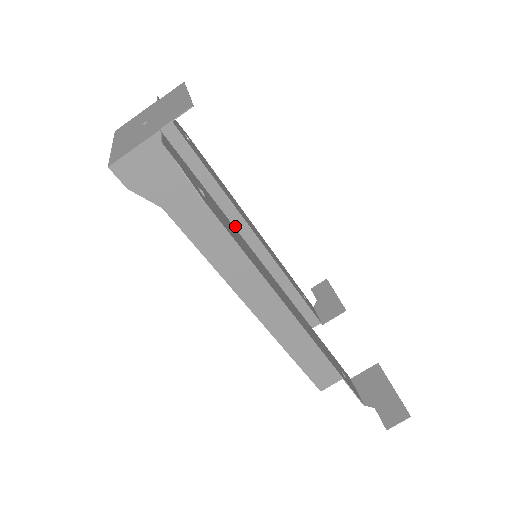
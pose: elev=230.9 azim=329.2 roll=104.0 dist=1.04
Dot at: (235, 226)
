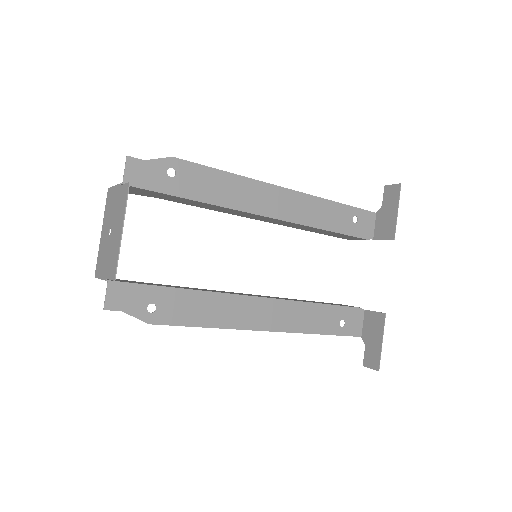
Dot at: (247, 214)
